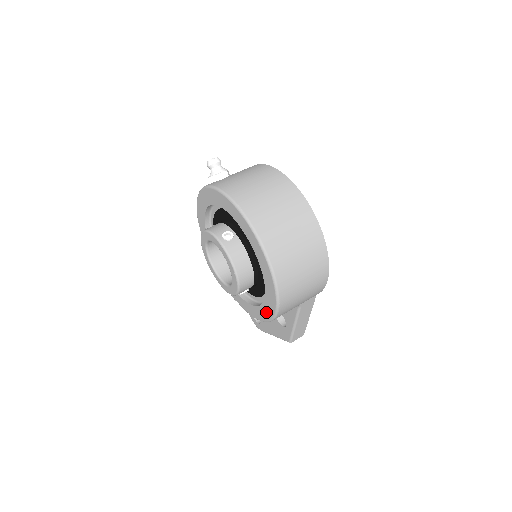
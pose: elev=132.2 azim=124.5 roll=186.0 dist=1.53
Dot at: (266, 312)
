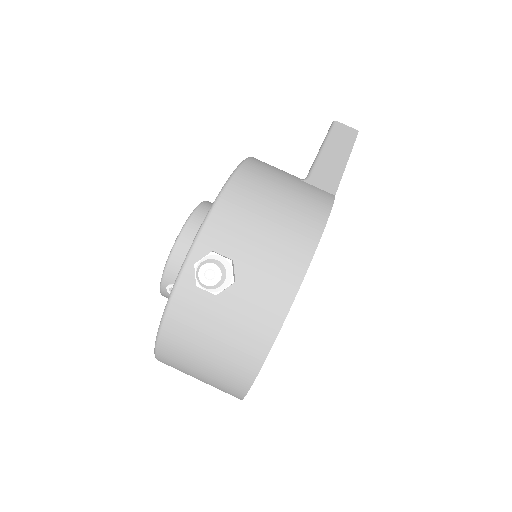
Dot at: occluded
